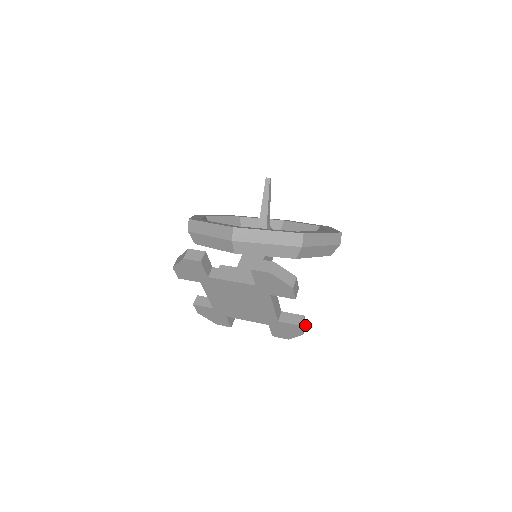
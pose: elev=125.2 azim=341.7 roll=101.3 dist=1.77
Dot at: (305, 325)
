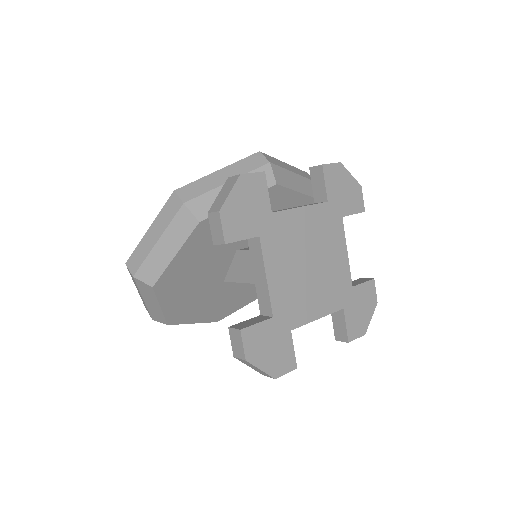
Dot at: occluded
